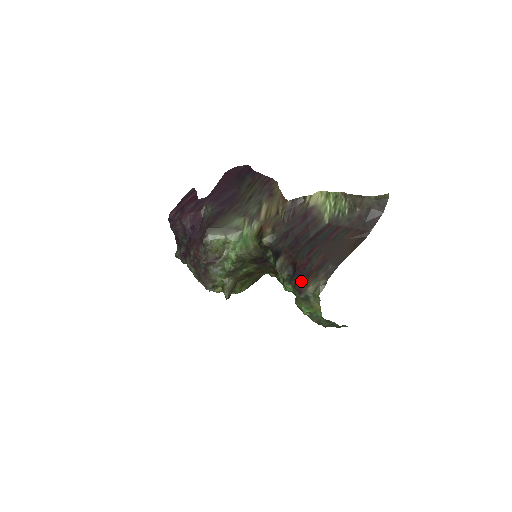
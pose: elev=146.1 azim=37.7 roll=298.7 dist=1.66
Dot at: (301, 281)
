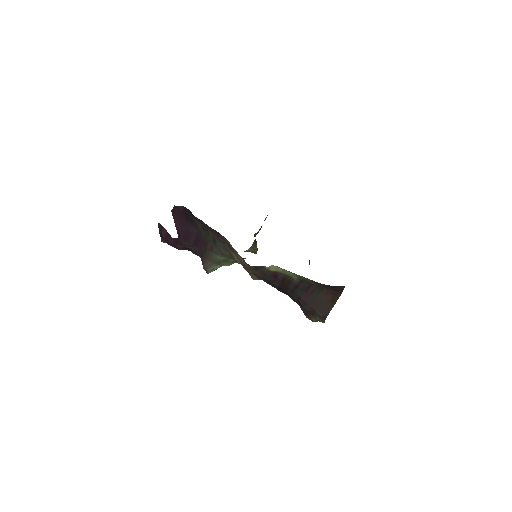
Dot at: (304, 313)
